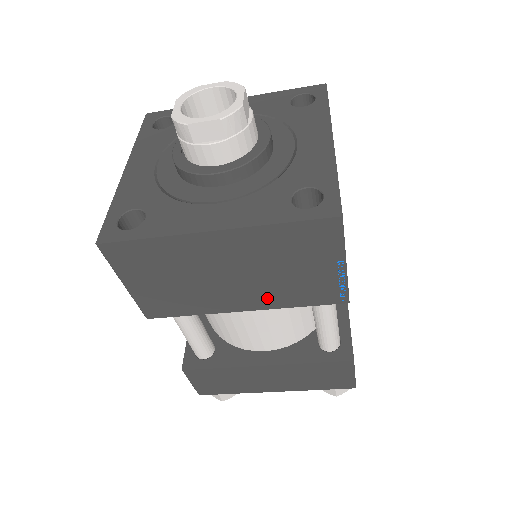
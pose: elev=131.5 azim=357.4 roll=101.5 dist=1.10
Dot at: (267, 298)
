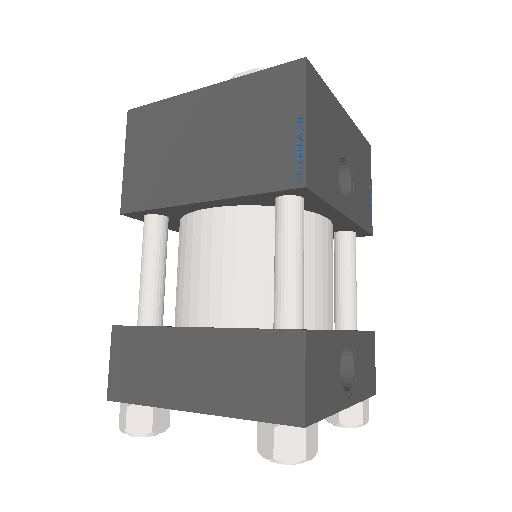
Dot at: (227, 179)
